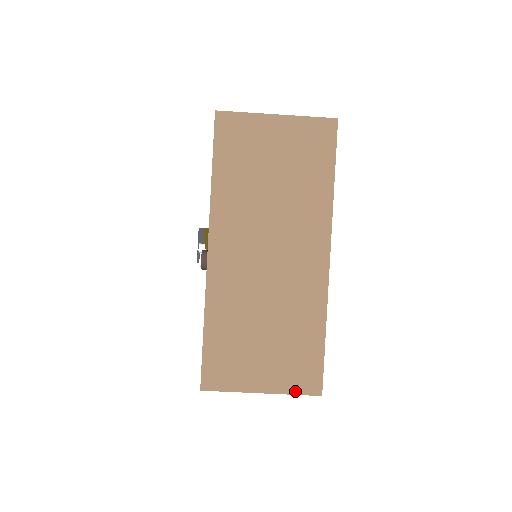
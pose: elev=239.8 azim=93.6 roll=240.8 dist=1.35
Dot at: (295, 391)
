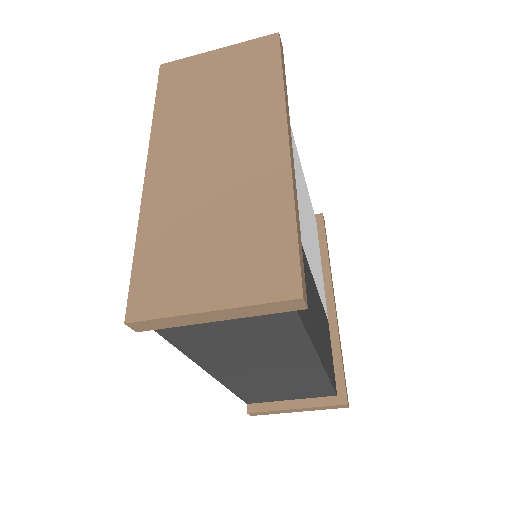
Dot at: (260, 299)
